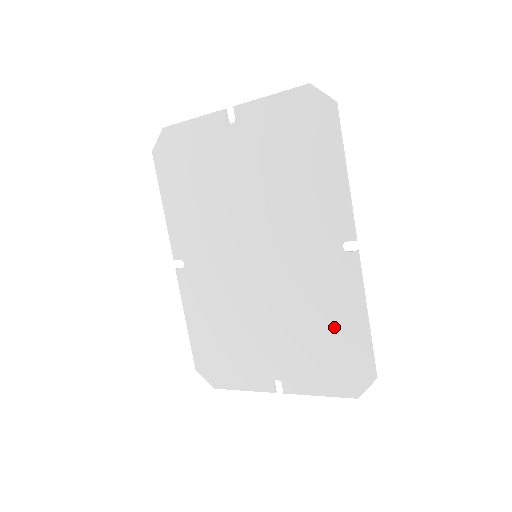
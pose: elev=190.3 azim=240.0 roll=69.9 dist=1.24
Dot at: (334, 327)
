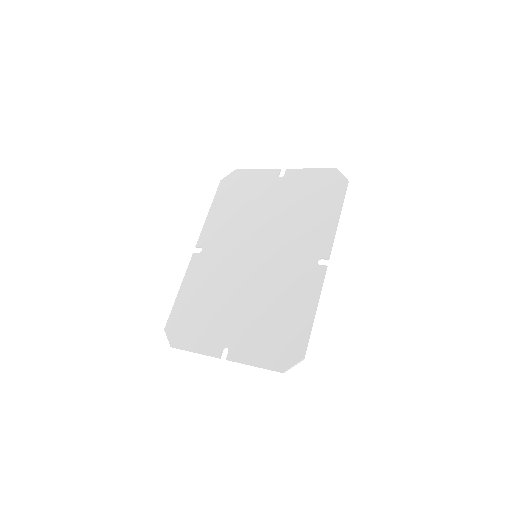
Dot at: (289, 314)
